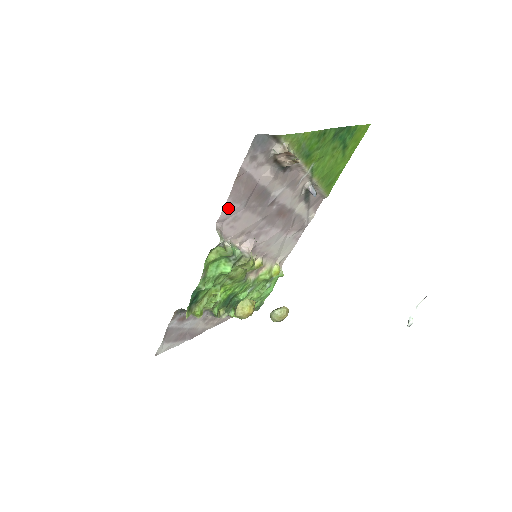
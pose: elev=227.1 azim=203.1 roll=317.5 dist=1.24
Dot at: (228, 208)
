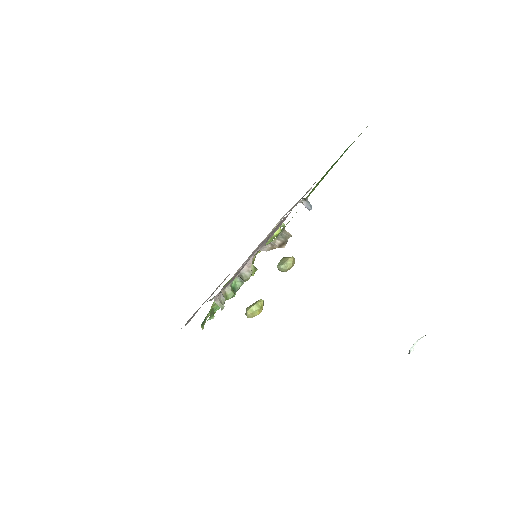
Dot at: occluded
